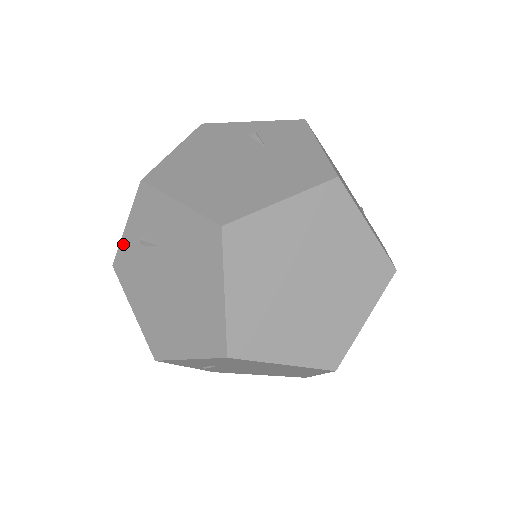
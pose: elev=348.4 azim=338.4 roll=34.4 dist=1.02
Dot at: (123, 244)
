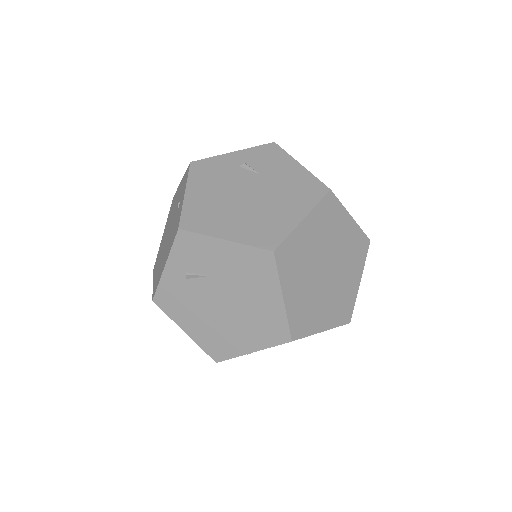
Dot at: (219, 158)
